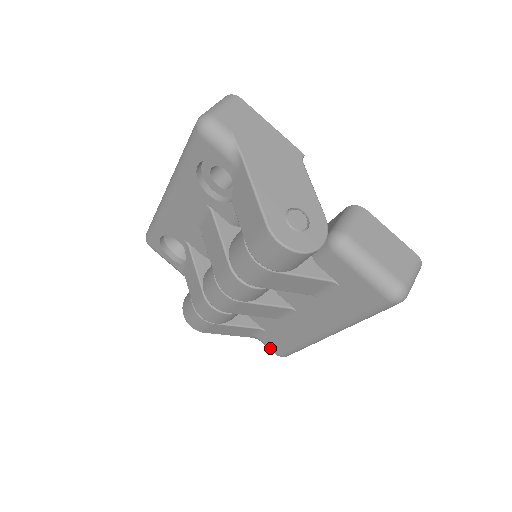
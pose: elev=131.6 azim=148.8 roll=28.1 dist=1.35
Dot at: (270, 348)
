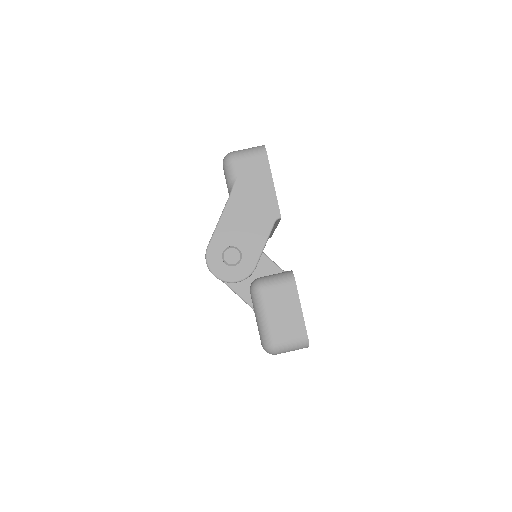
Dot at: occluded
